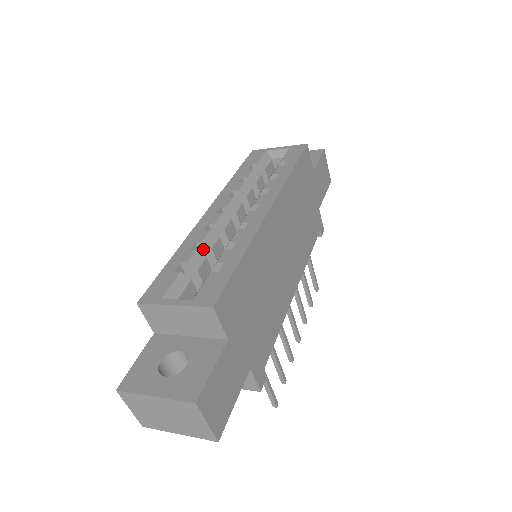
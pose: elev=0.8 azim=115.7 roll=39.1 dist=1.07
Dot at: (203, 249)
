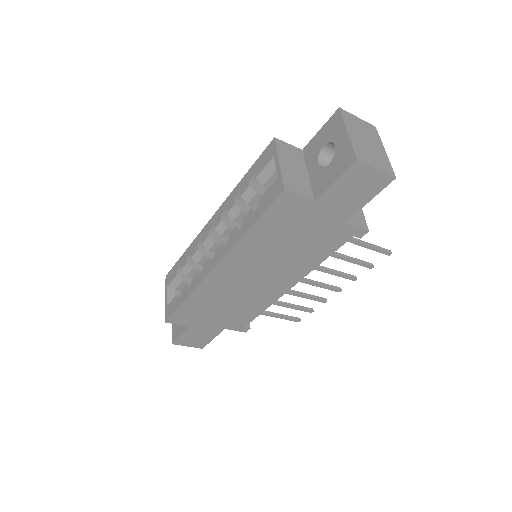
Dot at: occluded
